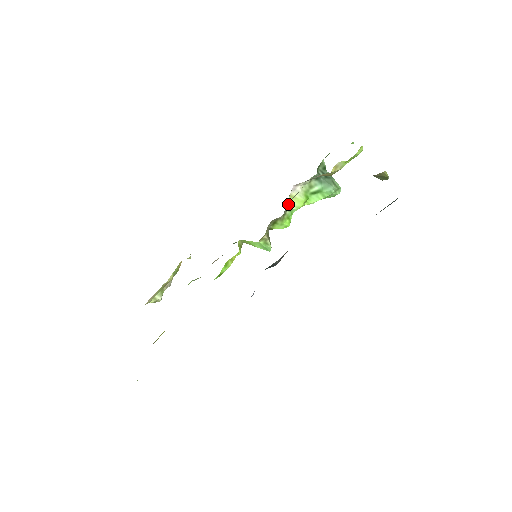
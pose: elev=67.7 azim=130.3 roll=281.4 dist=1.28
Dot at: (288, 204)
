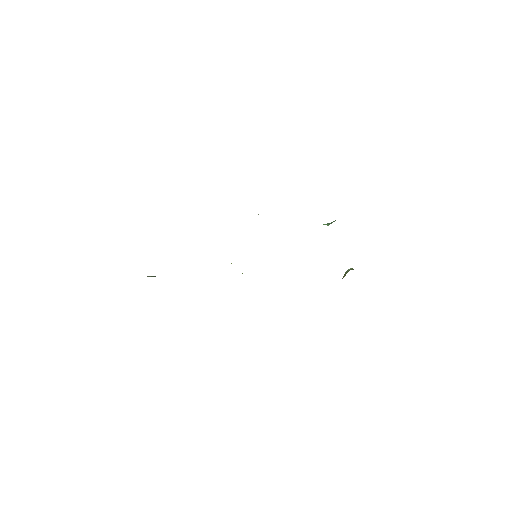
Dot at: occluded
